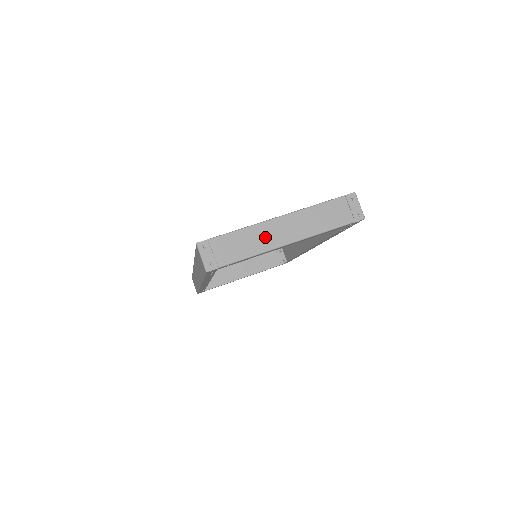
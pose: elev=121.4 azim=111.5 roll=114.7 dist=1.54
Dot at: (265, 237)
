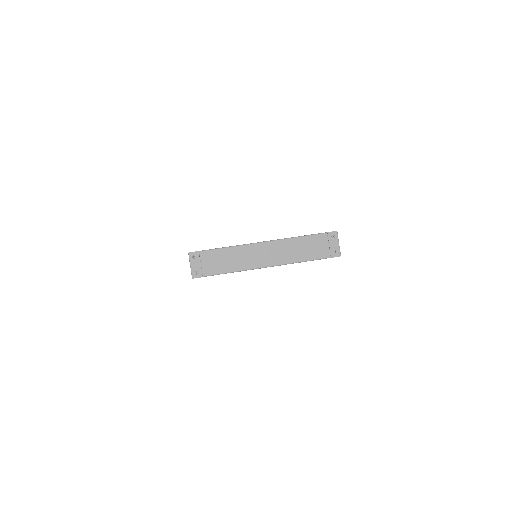
Dot at: (248, 257)
